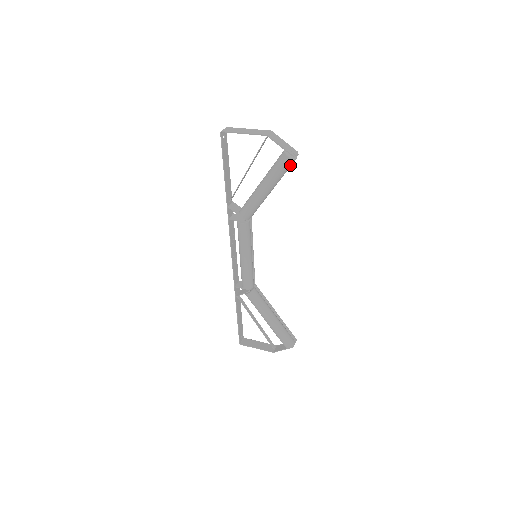
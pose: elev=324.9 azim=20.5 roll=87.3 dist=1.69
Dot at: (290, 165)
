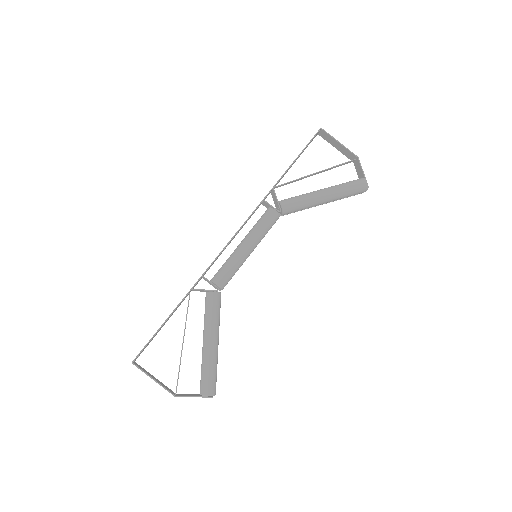
Dot at: (360, 191)
